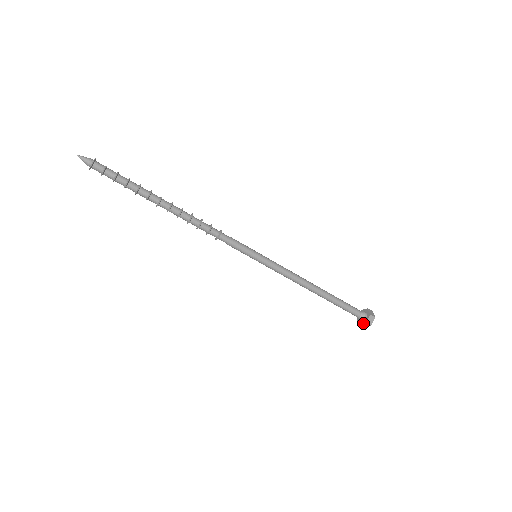
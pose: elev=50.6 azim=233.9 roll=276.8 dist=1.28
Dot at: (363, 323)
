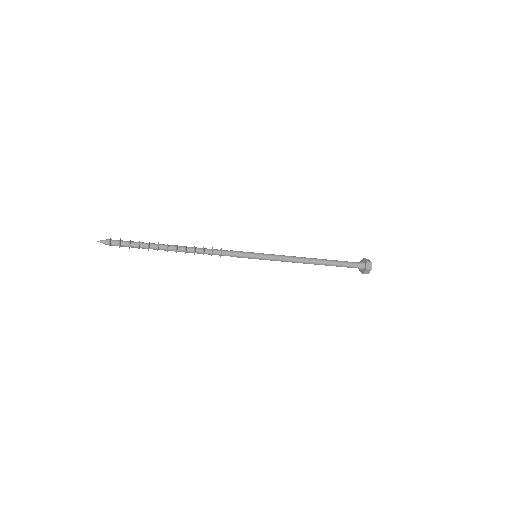
Dot at: (361, 272)
